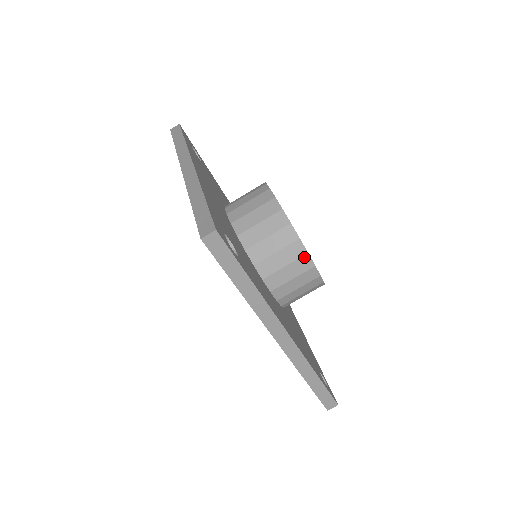
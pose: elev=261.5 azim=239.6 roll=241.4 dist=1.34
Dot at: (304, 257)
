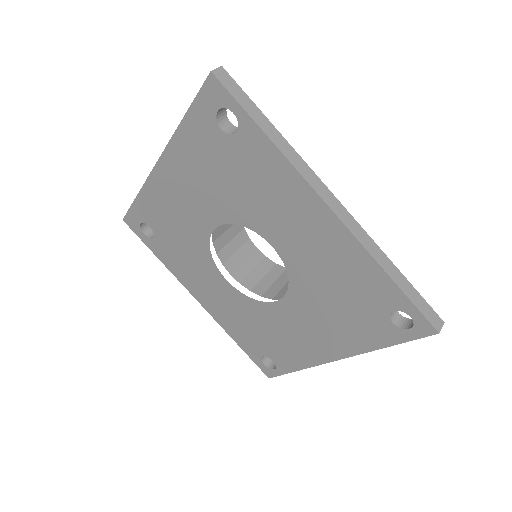
Dot at: occluded
